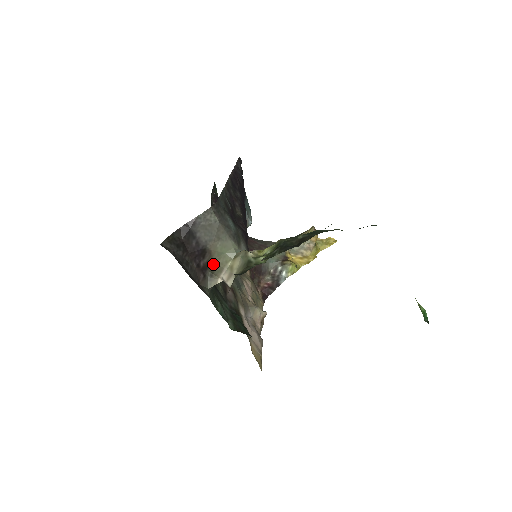
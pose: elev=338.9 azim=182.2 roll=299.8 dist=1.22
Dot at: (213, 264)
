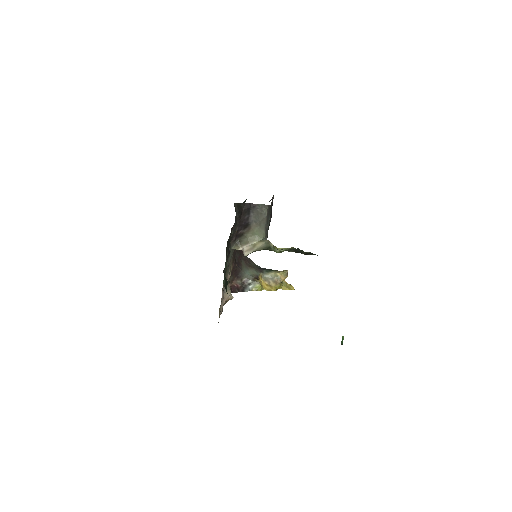
Dot at: (245, 236)
